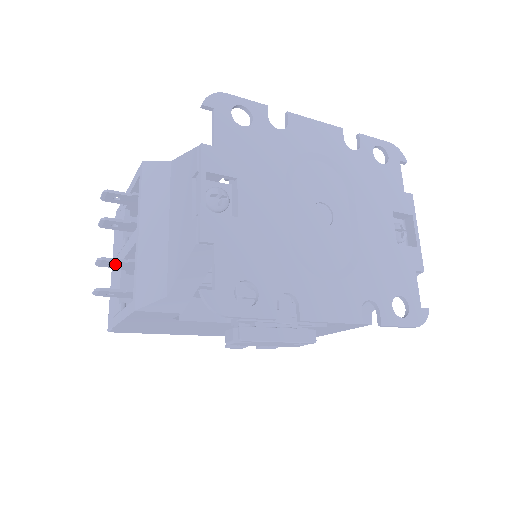
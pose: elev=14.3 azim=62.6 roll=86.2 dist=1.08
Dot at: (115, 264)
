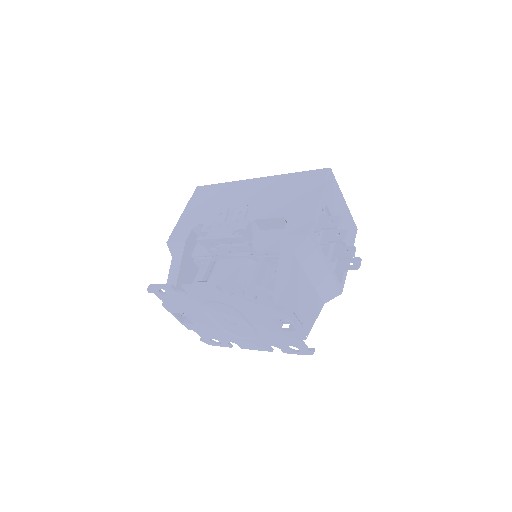
Dot at: occluded
